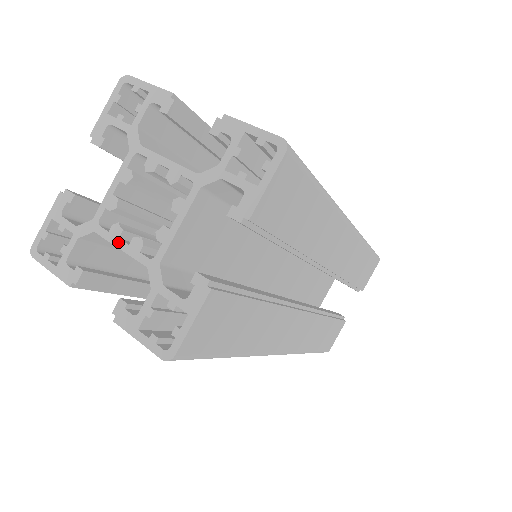
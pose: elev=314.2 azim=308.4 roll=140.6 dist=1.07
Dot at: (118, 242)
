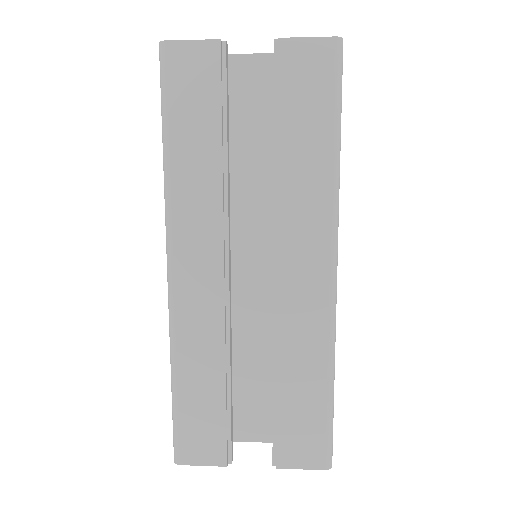
Dot at: (249, 54)
